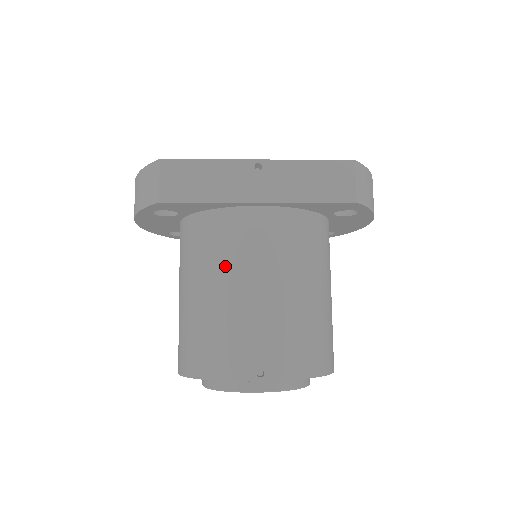
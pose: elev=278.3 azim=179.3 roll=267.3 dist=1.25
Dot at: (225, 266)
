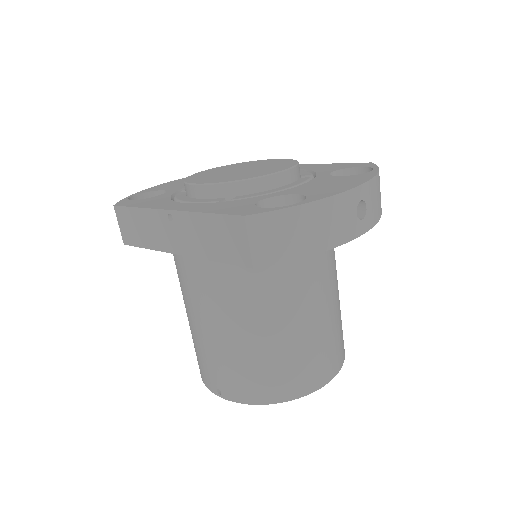
Dot at: (184, 297)
